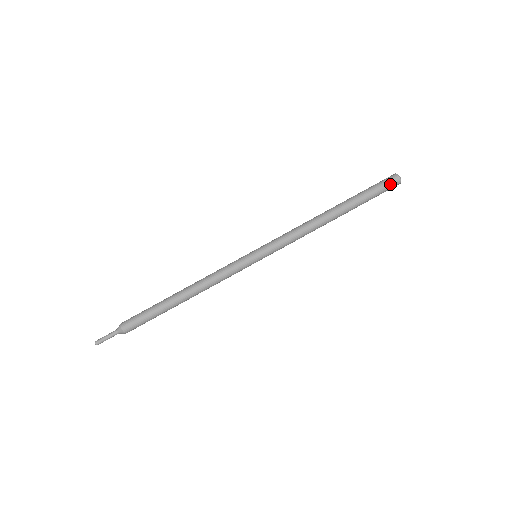
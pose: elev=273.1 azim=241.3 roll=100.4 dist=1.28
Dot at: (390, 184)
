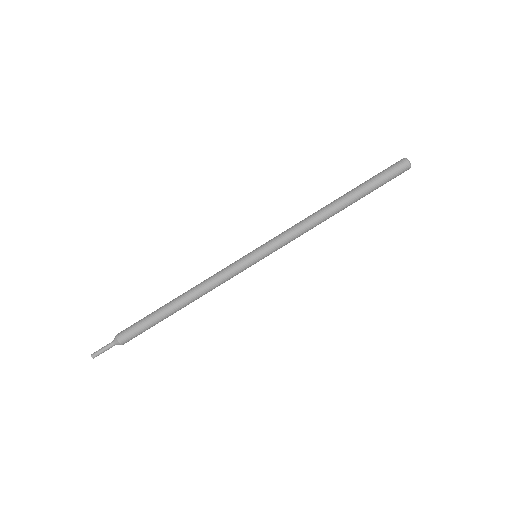
Dot at: (399, 170)
